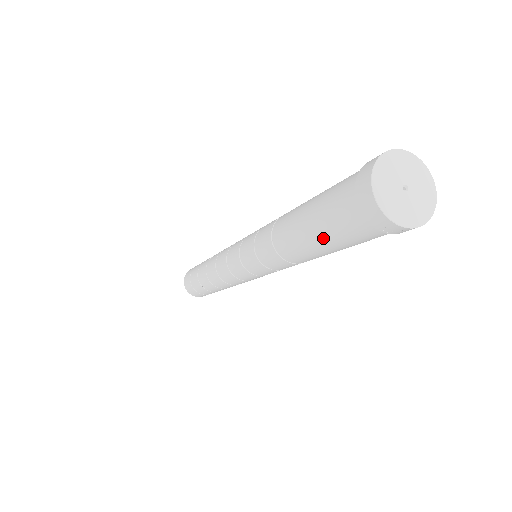
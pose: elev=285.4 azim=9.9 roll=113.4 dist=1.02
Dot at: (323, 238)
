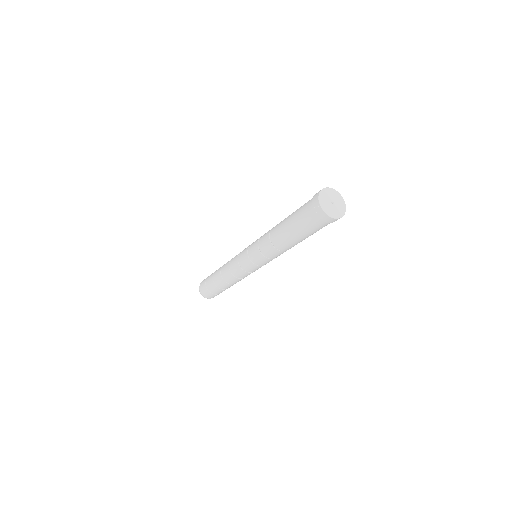
Dot at: (293, 218)
